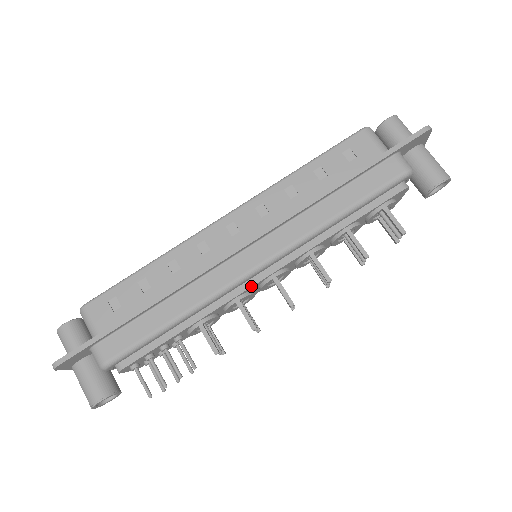
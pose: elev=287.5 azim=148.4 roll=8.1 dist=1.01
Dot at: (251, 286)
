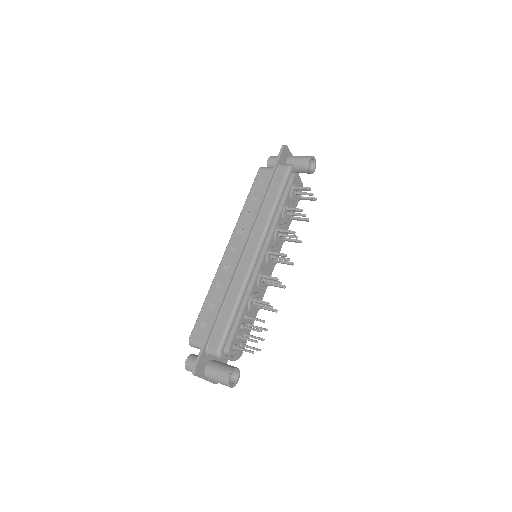
Dot at: (261, 264)
